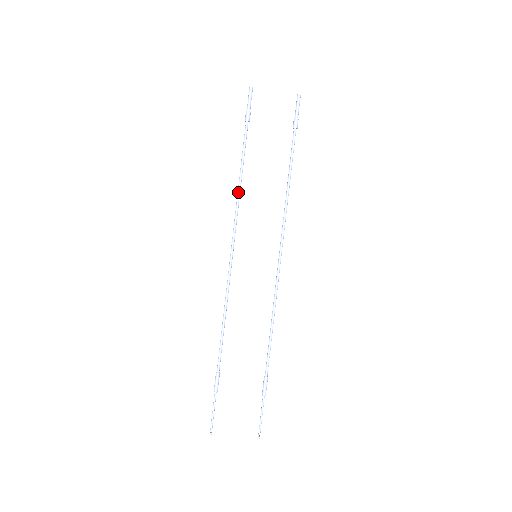
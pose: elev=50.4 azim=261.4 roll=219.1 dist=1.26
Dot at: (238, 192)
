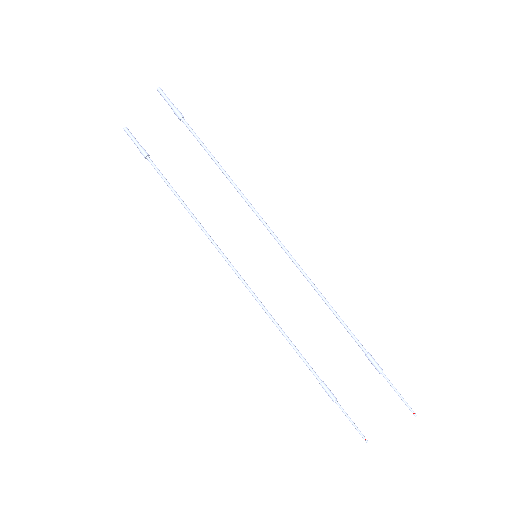
Dot at: occluded
